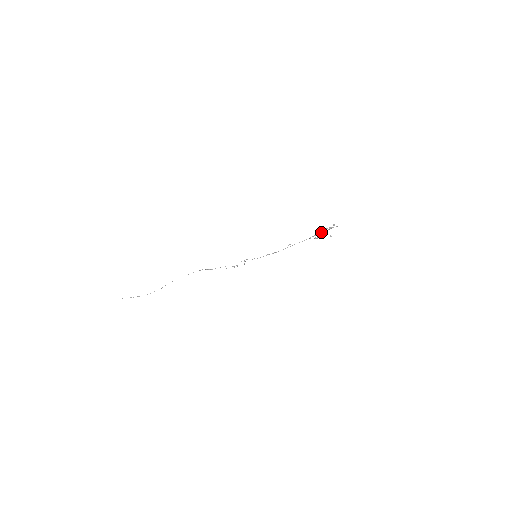
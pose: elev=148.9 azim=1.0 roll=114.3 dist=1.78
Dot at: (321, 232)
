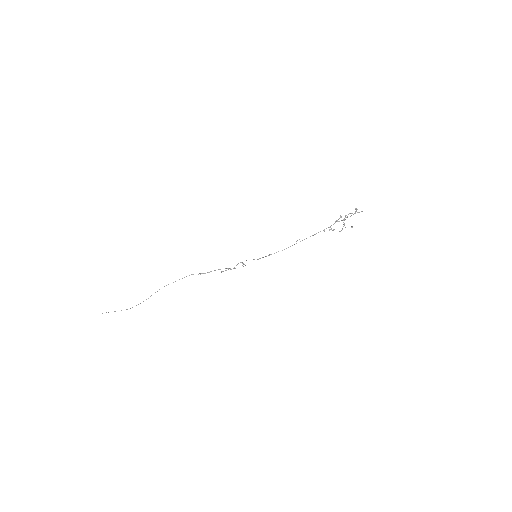
Dot at: (338, 221)
